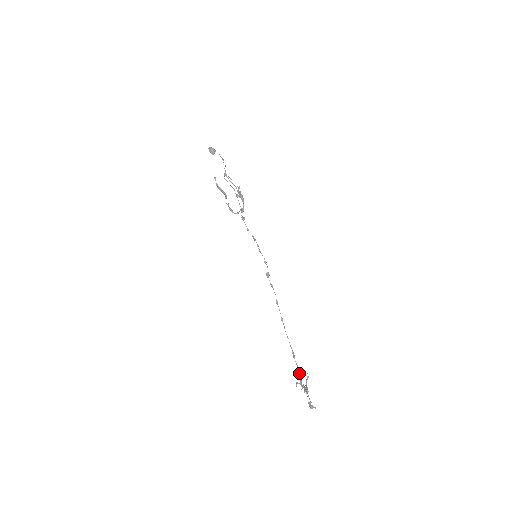
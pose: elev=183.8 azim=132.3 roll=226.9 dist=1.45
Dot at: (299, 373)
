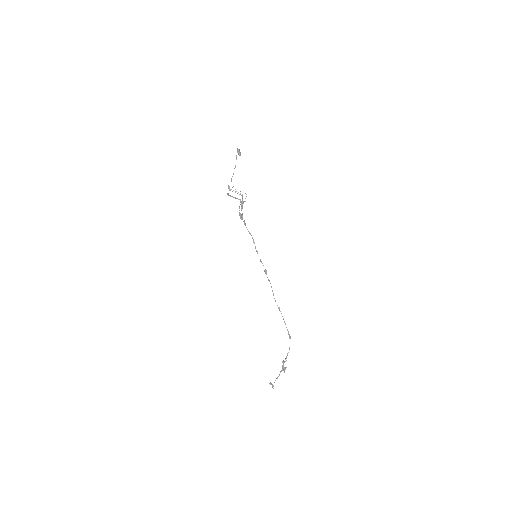
Dot at: (287, 354)
